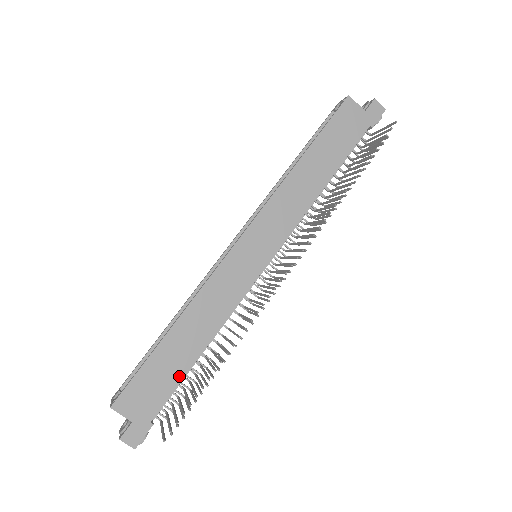
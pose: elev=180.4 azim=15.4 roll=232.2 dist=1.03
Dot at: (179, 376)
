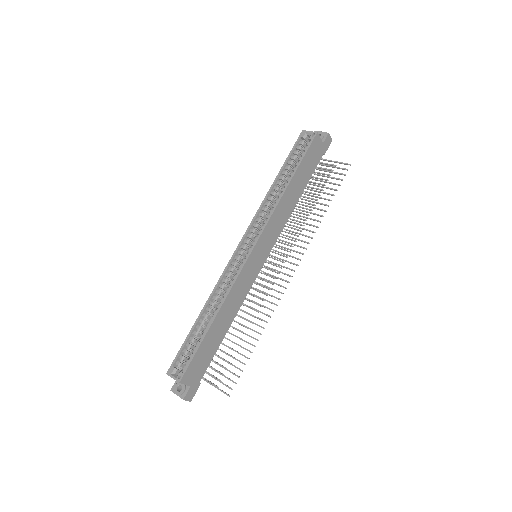
Dot at: (216, 349)
